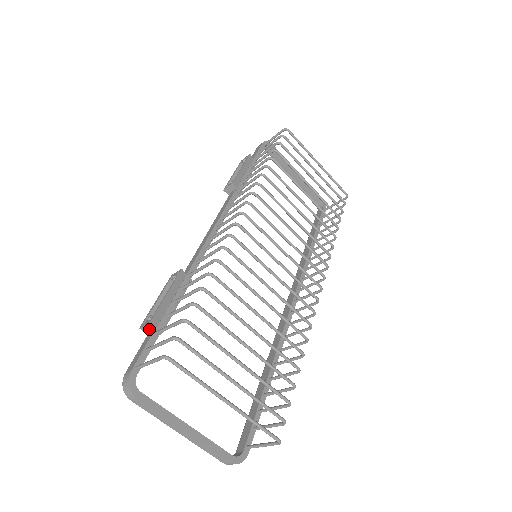
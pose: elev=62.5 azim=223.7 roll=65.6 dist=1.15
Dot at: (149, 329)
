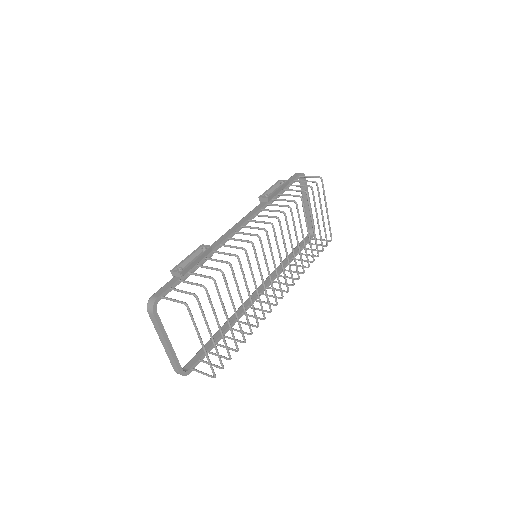
Dot at: (176, 275)
